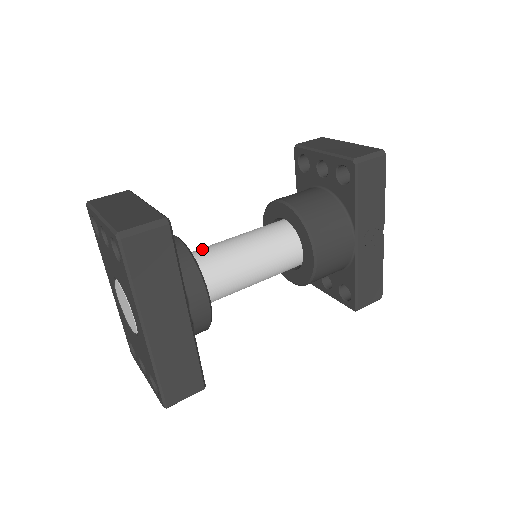
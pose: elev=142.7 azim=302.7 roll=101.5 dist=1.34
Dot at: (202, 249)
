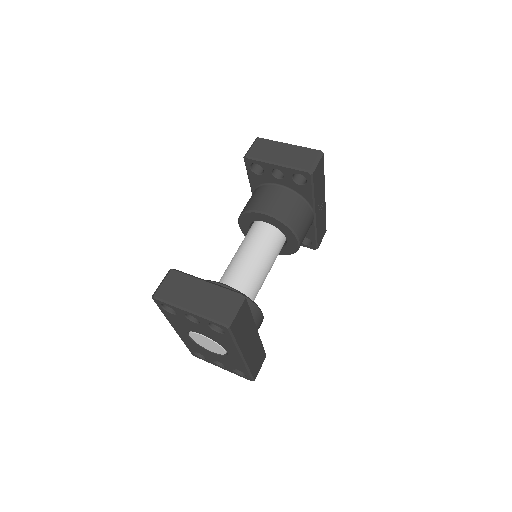
Dot at: (231, 277)
